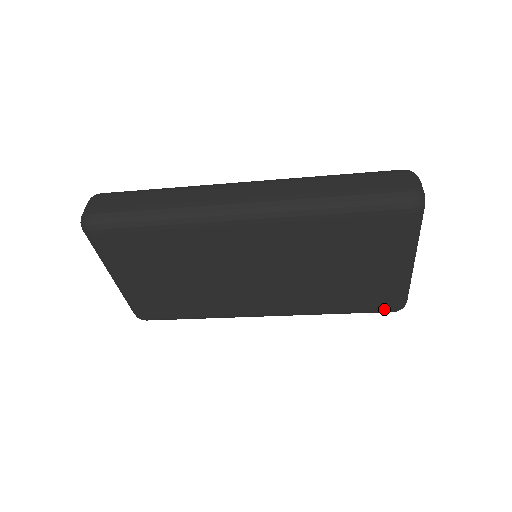
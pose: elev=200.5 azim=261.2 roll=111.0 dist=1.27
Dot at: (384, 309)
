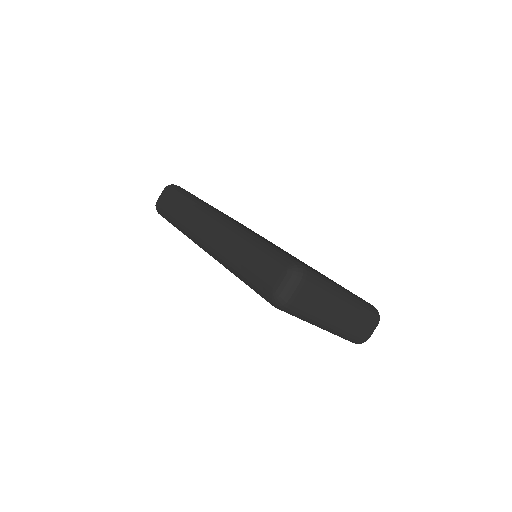
Dot at: occluded
